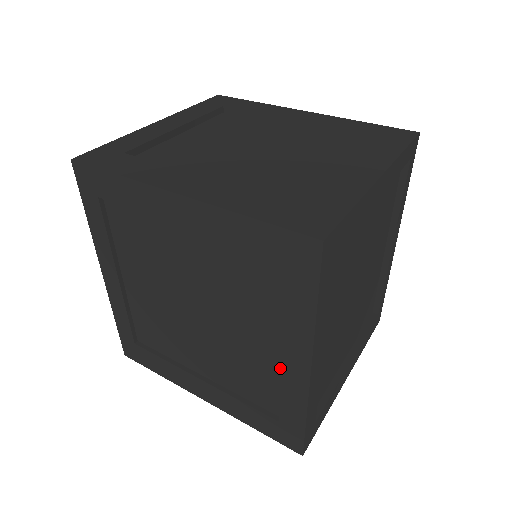
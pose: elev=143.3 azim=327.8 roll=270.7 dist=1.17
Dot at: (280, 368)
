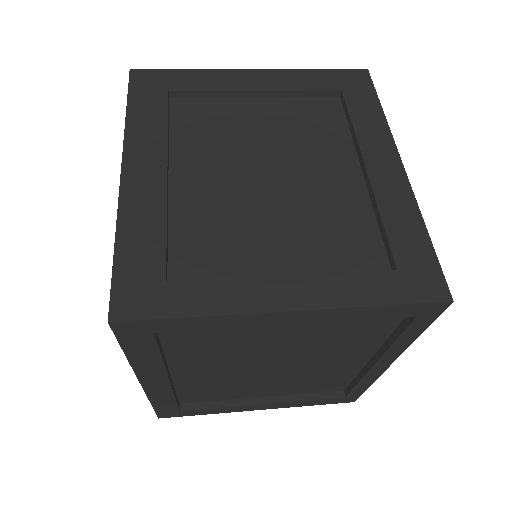
Dot at: occluded
